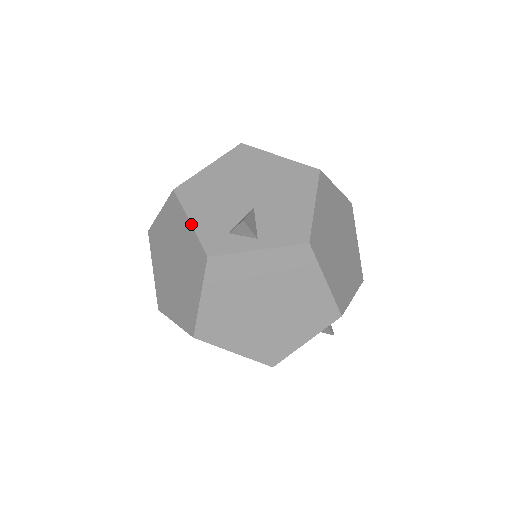
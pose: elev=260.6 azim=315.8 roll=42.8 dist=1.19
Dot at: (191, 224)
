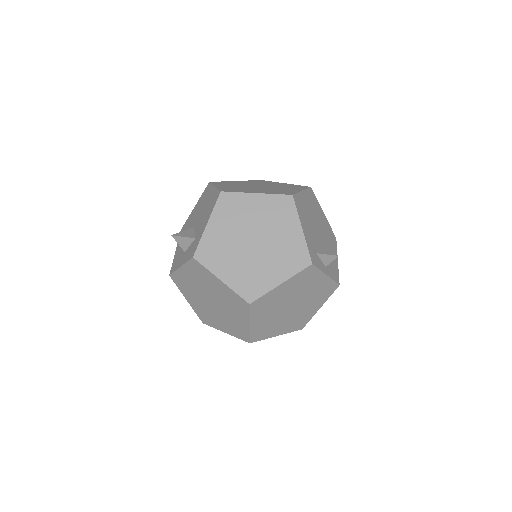
Dot at: (303, 232)
